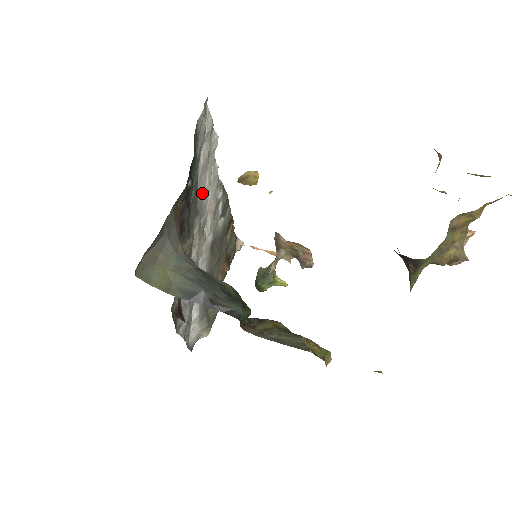
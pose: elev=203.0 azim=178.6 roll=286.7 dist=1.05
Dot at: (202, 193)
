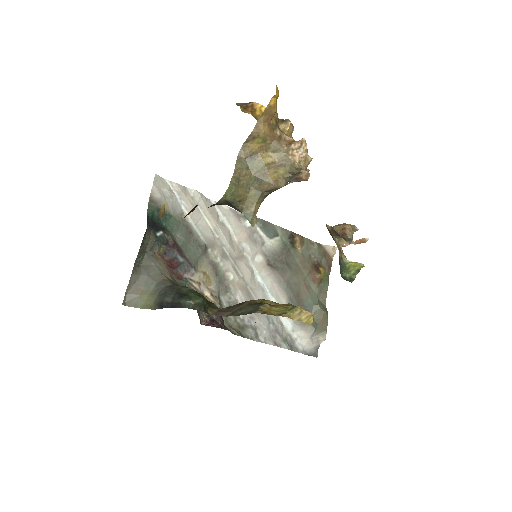
Dot at: (207, 232)
